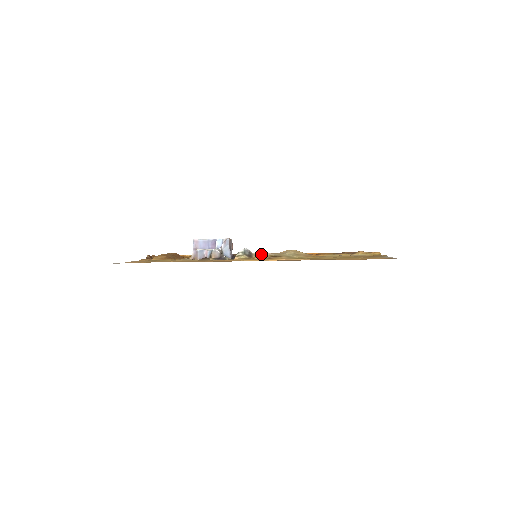
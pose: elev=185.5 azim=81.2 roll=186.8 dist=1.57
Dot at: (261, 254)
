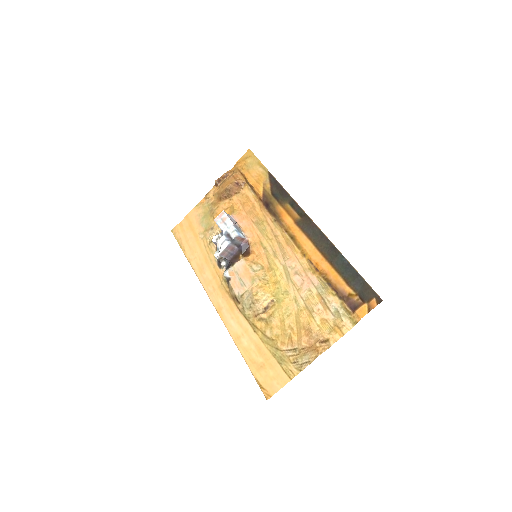
Dot at: (231, 289)
